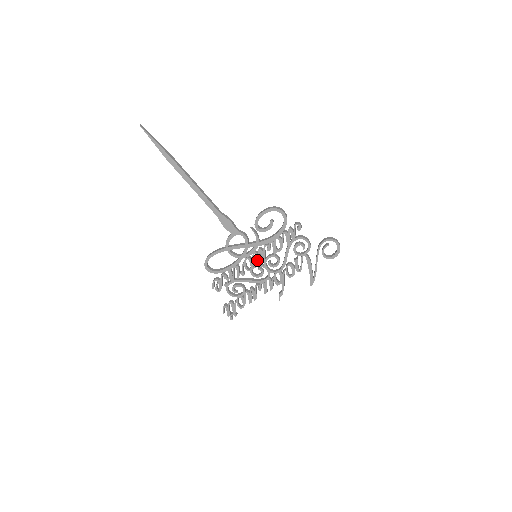
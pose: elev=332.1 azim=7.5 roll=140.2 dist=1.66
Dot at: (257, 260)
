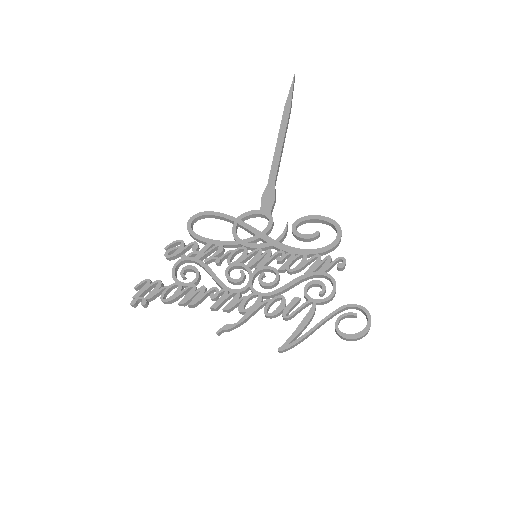
Dot at: (253, 259)
